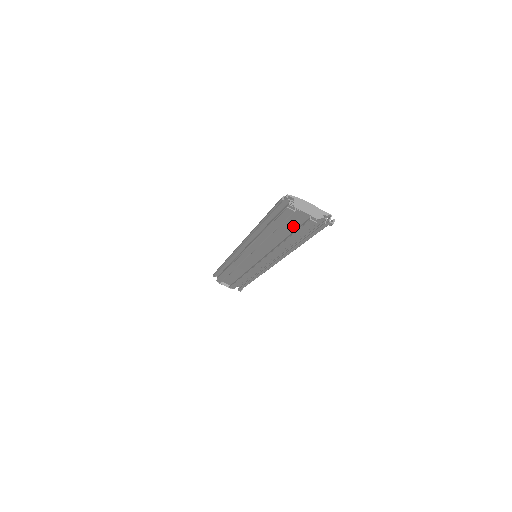
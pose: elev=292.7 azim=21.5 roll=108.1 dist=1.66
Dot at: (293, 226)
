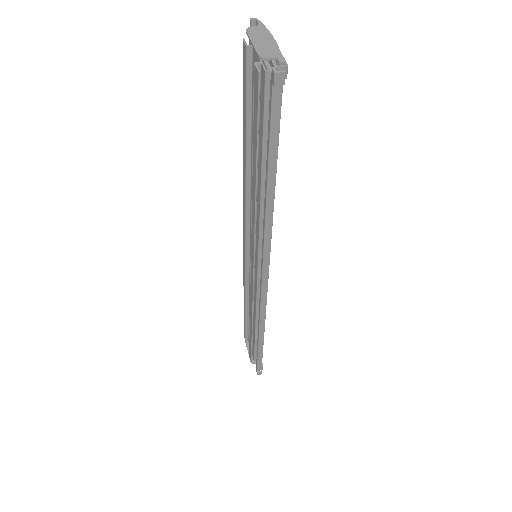
Dot at: occluded
